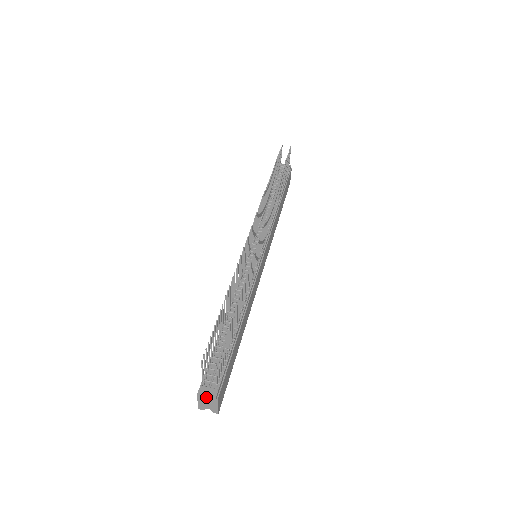
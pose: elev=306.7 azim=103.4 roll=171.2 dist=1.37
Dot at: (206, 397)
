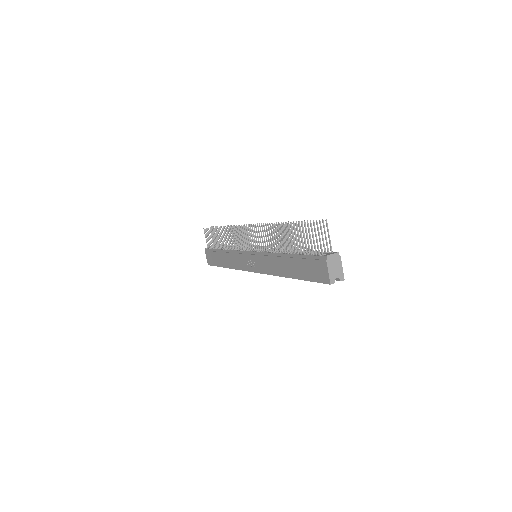
Dot at: (333, 259)
